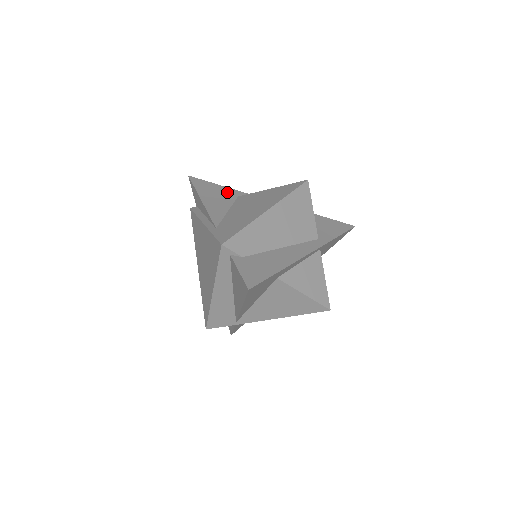
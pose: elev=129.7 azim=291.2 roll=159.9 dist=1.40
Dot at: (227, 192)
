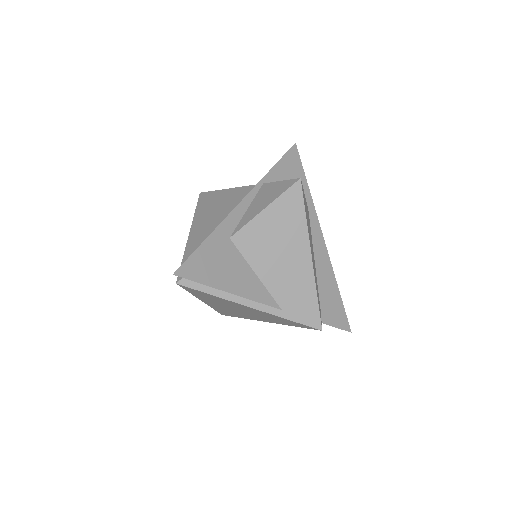
Dot at: (219, 246)
